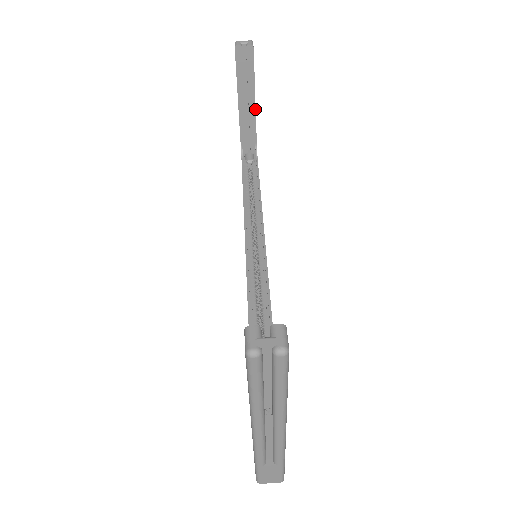
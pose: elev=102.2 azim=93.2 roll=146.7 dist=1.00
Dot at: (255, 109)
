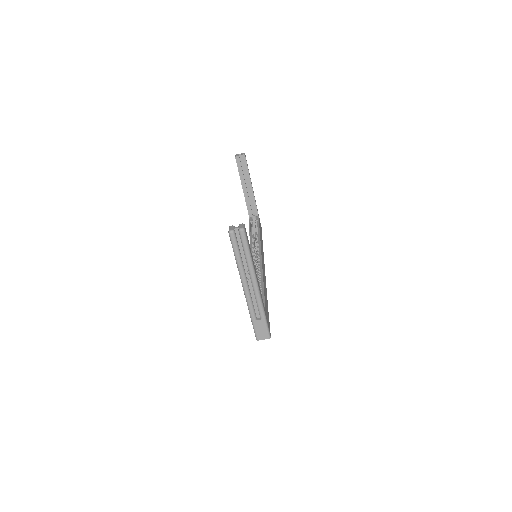
Dot at: (252, 189)
